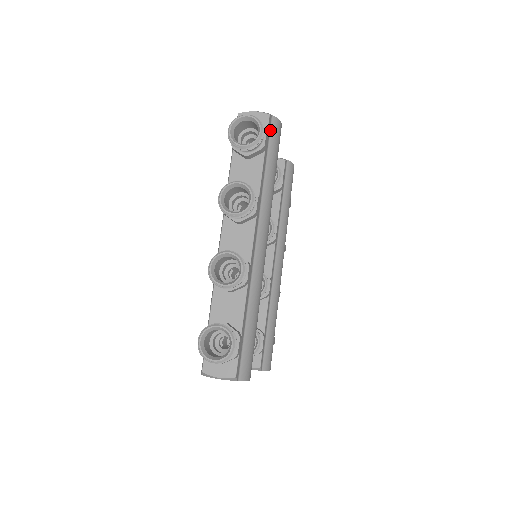
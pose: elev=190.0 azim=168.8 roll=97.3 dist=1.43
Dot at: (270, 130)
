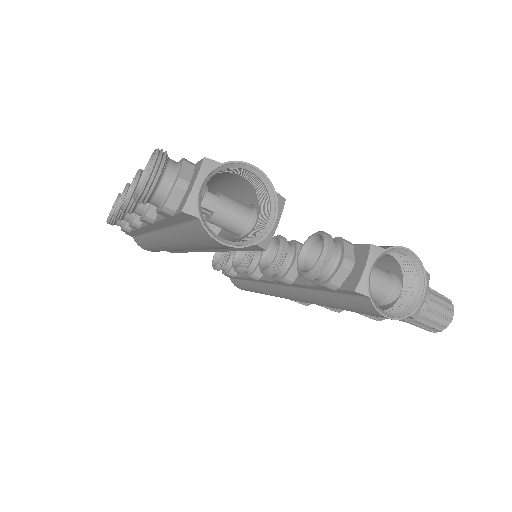
Dot at: occluded
